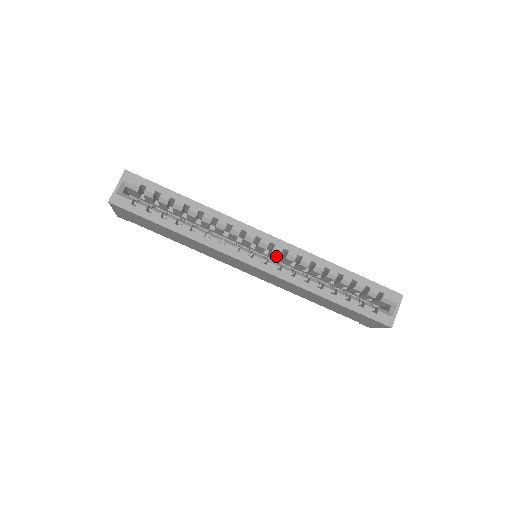
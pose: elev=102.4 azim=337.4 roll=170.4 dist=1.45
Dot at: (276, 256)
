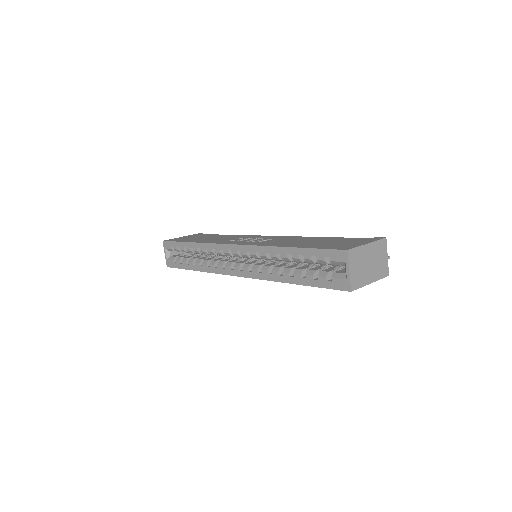
Dot at: occluded
